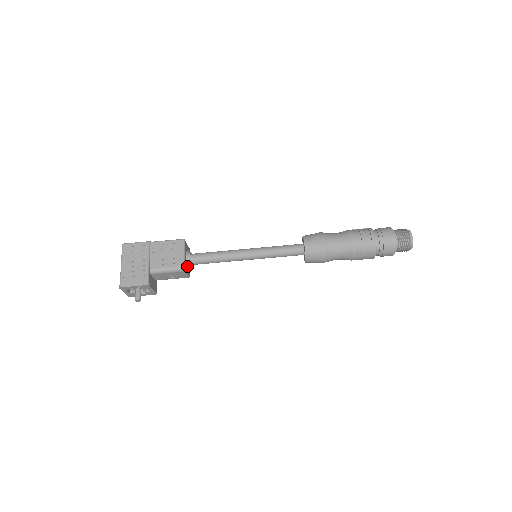
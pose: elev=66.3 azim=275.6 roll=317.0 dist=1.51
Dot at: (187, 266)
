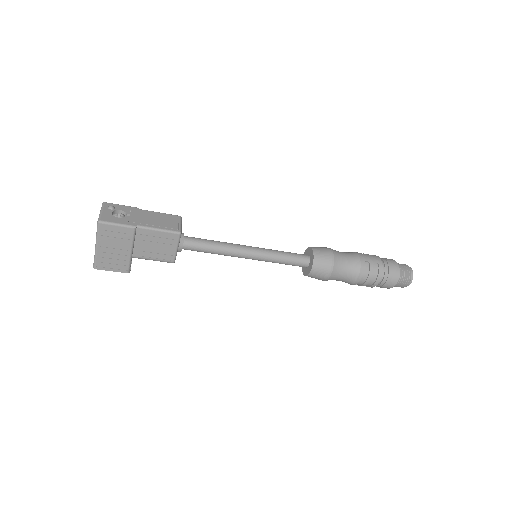
Dot at: occluded
